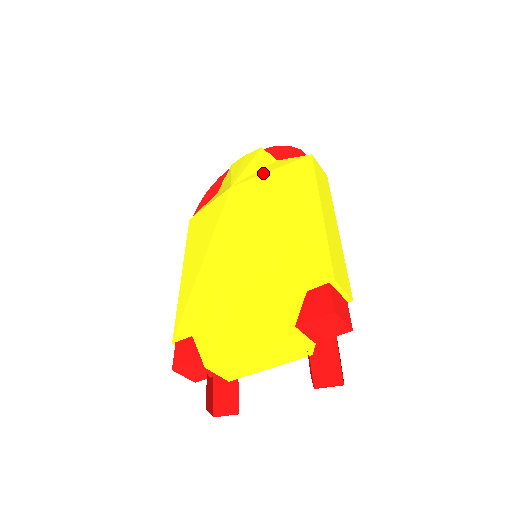
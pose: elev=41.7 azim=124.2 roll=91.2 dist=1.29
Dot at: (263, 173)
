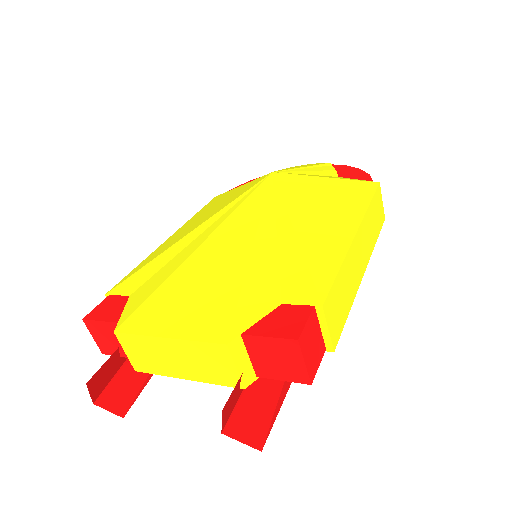
Dot at: occluded
